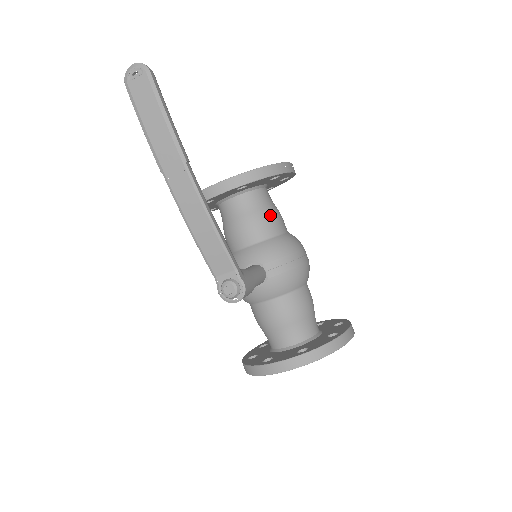
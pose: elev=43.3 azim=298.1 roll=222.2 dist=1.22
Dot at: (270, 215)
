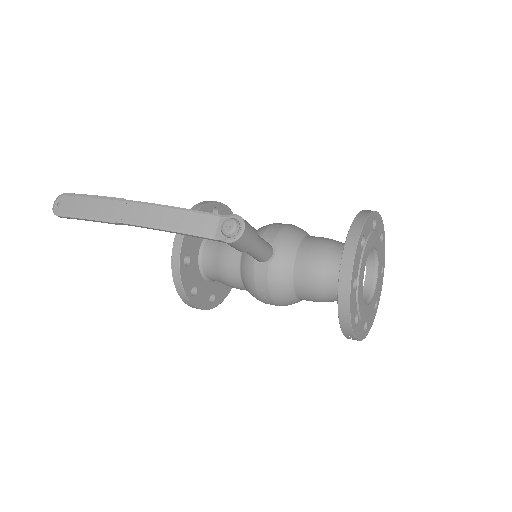
Dot at: occluded
